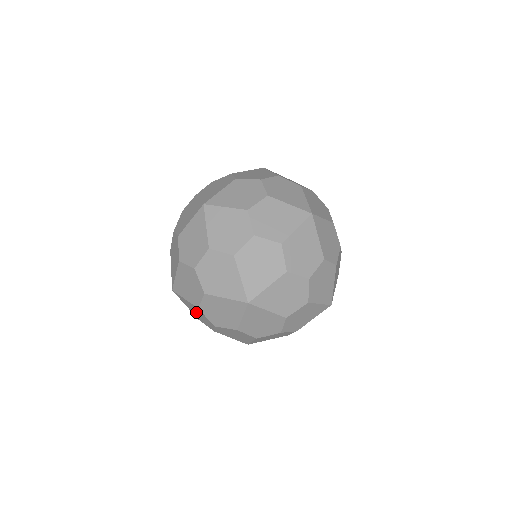
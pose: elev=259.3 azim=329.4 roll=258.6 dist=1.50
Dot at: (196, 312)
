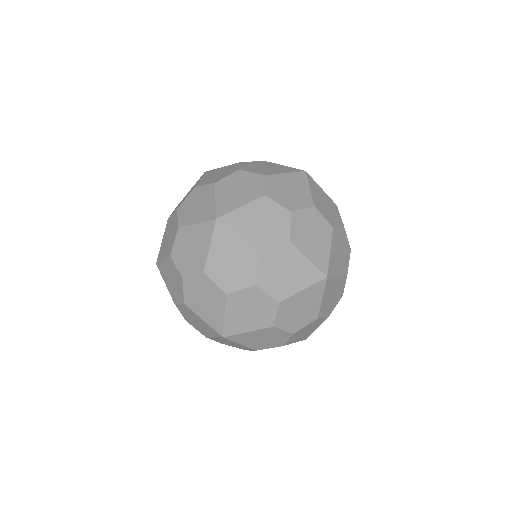
Dot at: (171, 278)
